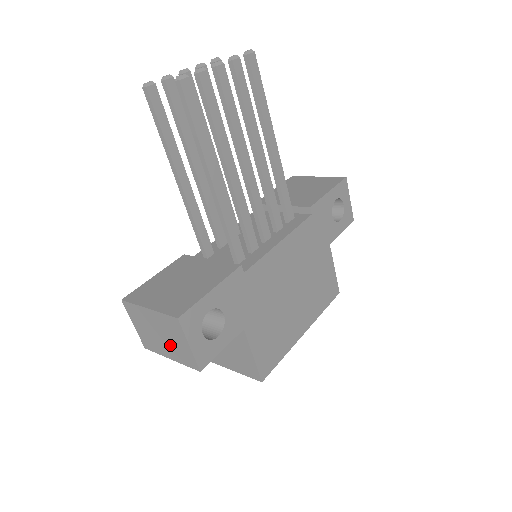
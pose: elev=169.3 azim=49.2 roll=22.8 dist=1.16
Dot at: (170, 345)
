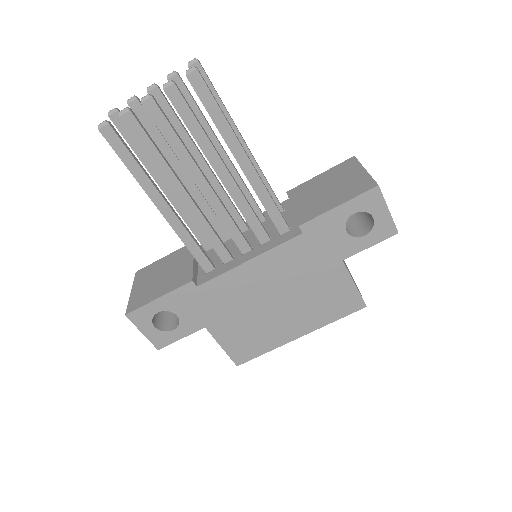
Dot at: occluded
